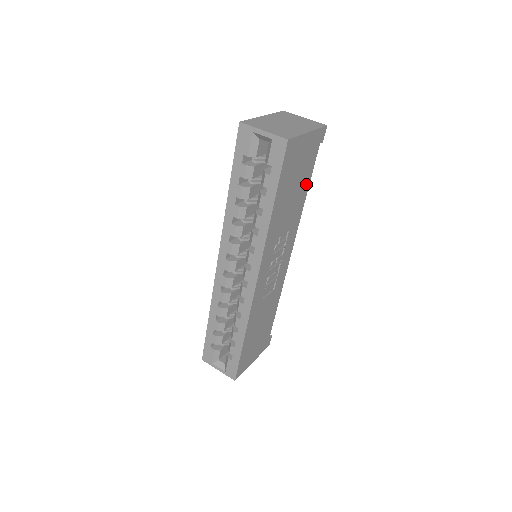
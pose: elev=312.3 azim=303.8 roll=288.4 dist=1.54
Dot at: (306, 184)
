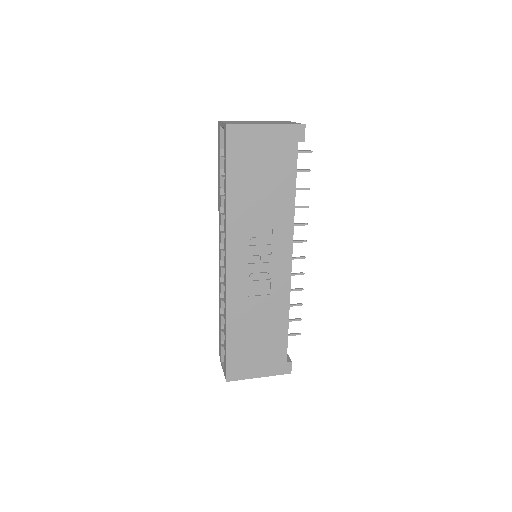
Dot at: (289, 183)
